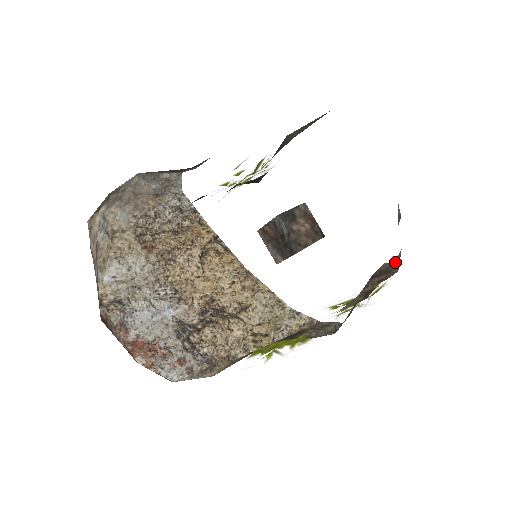
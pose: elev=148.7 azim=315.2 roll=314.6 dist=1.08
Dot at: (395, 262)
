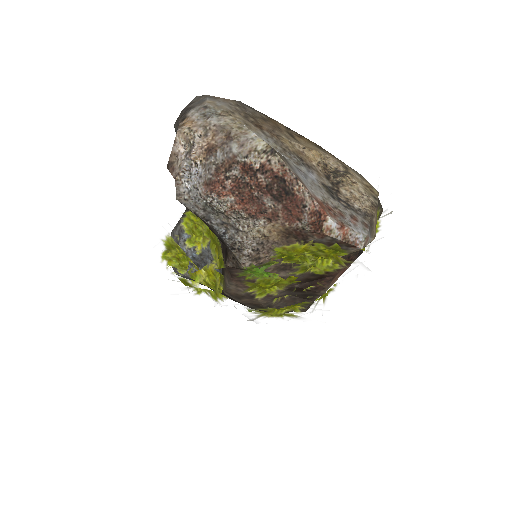
Dot at: occluded
